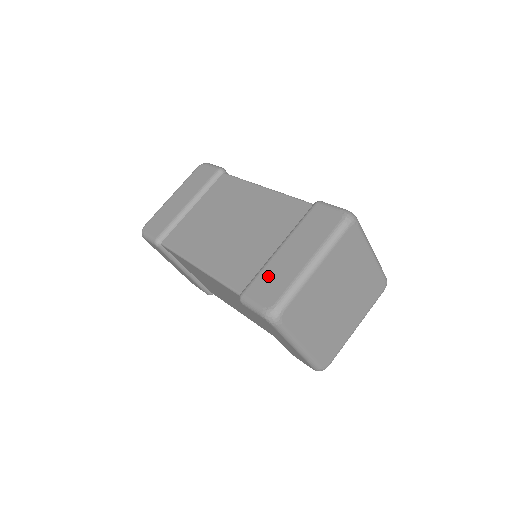
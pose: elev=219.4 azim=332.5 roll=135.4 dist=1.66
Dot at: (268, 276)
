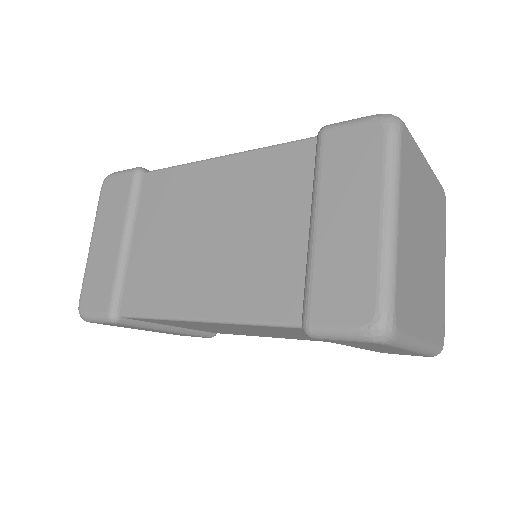
Dot at: (329, 275)
